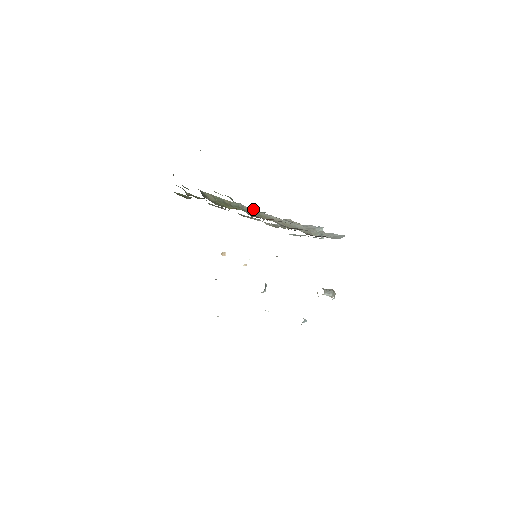
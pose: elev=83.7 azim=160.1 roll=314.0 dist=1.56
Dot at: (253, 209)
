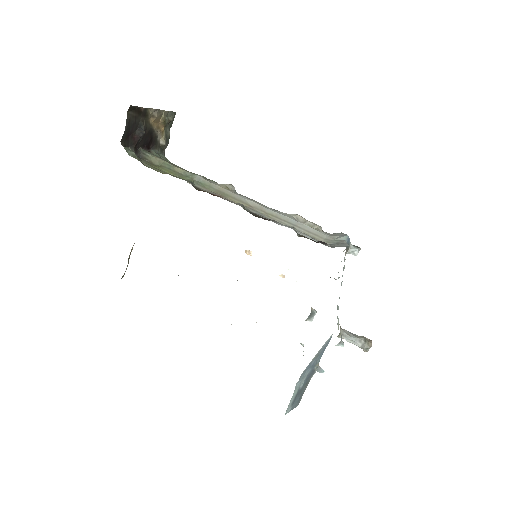
Dot at: (218, 185)
